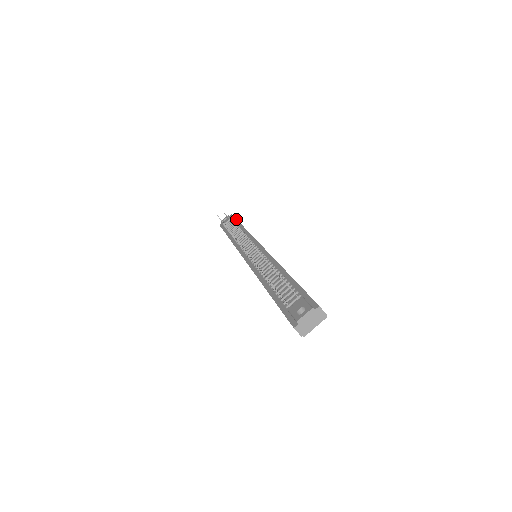
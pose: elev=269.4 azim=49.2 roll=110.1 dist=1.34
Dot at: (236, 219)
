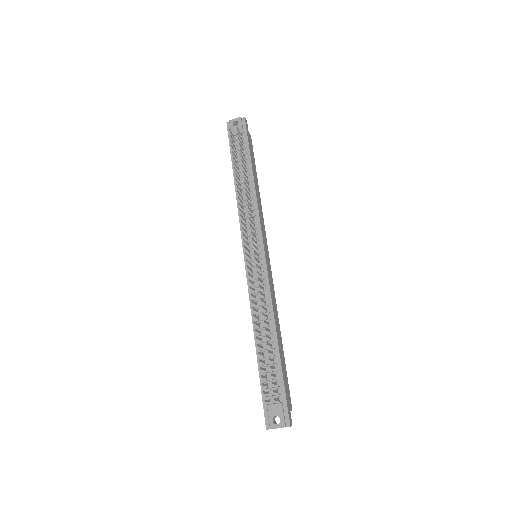
Dot at: (248, 143)
